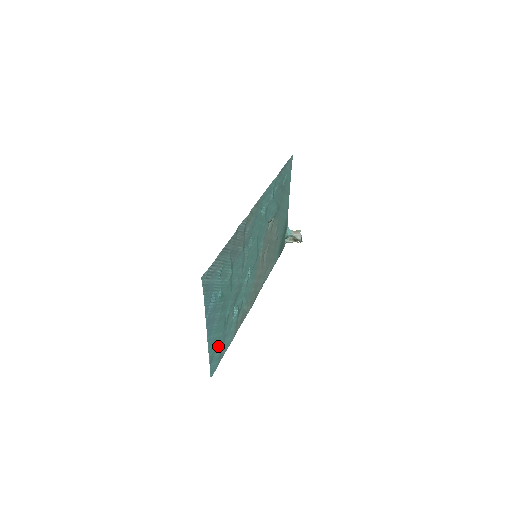
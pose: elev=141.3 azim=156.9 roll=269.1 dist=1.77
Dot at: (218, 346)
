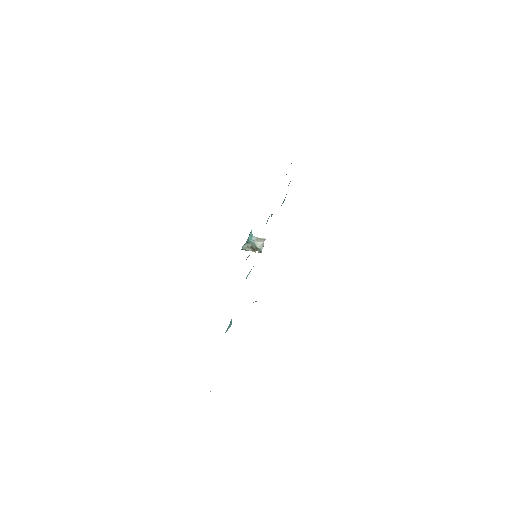
Dot at: occluded
